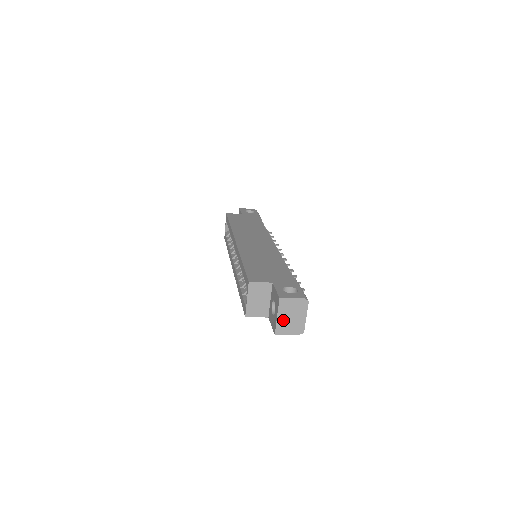
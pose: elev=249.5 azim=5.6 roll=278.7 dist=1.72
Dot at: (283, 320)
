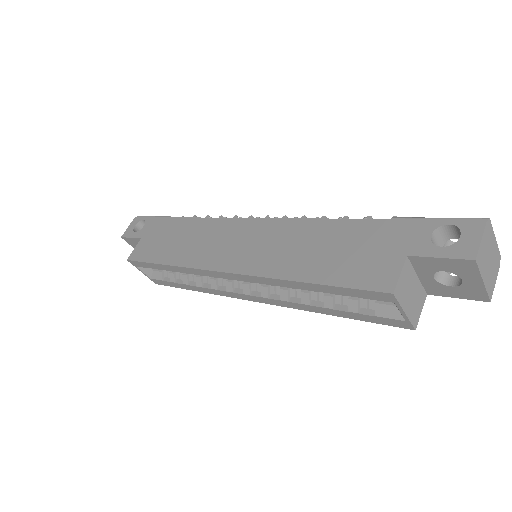
Dot at: (487, 276)
